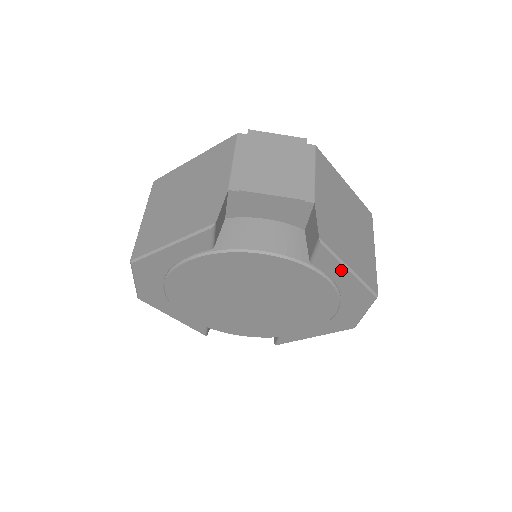
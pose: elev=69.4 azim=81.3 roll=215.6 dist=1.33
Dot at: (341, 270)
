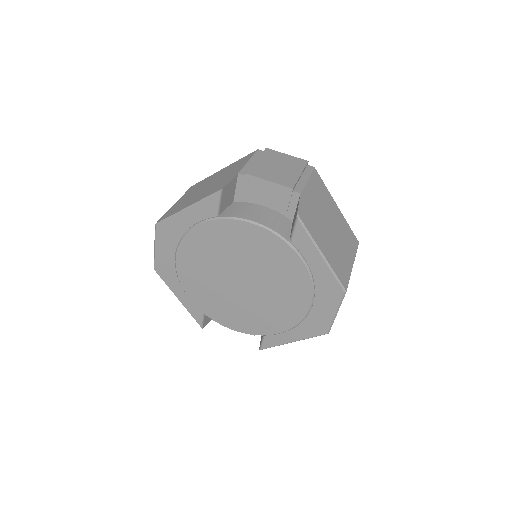
Dot at: (314, 253)
